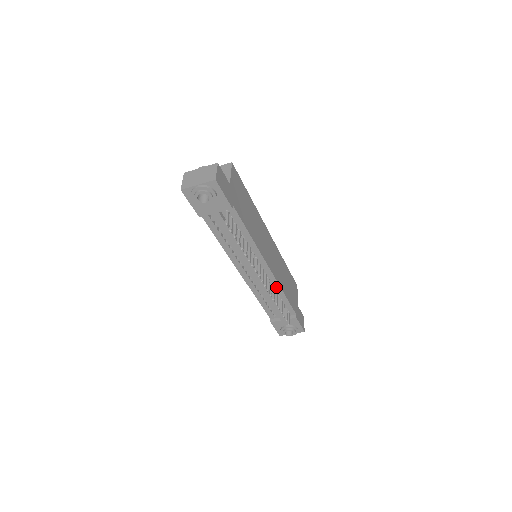
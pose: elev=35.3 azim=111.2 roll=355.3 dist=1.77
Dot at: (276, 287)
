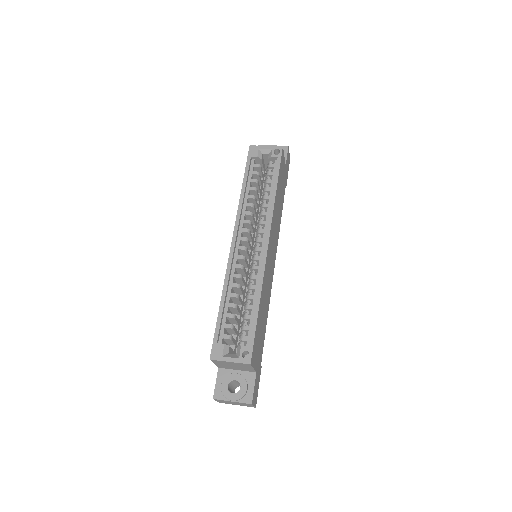
Dot at: occluded
